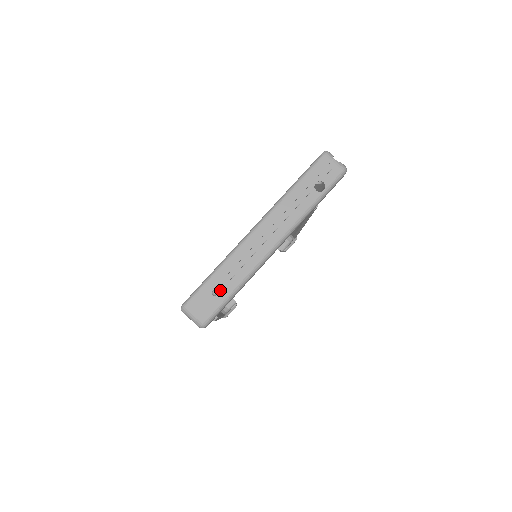
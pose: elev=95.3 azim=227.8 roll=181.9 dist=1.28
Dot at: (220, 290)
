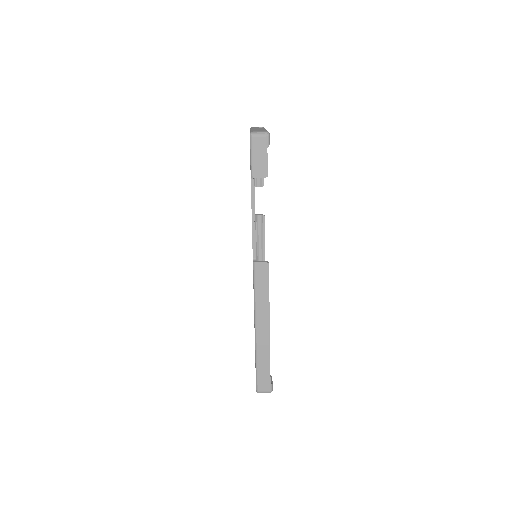
Dot at: (260, 130)
